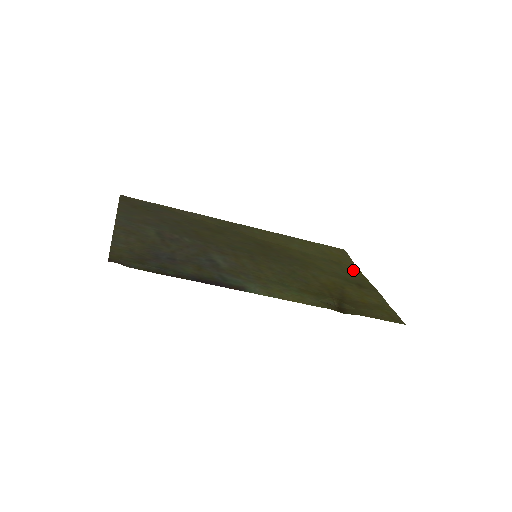
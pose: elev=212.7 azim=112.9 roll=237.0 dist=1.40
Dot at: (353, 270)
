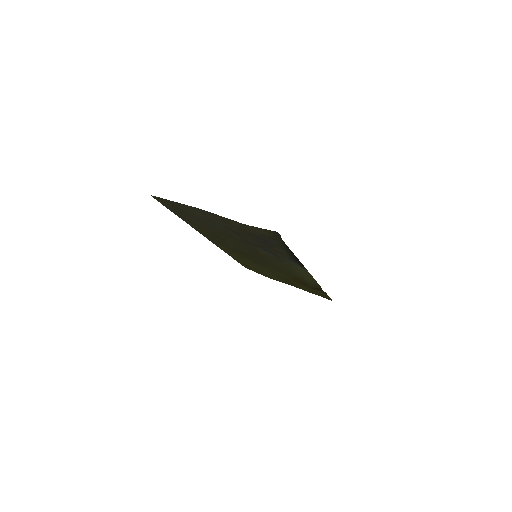
Dot at: (270, 277)
